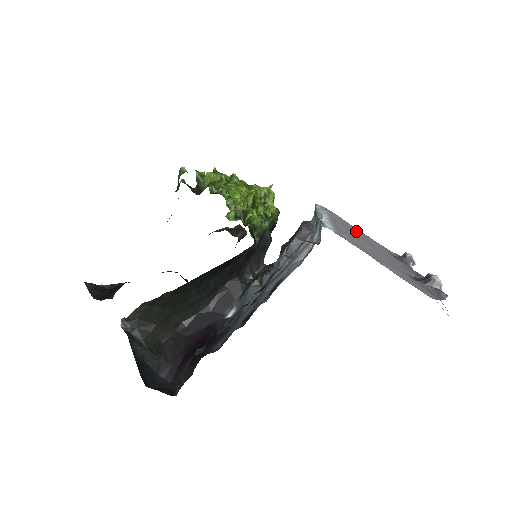
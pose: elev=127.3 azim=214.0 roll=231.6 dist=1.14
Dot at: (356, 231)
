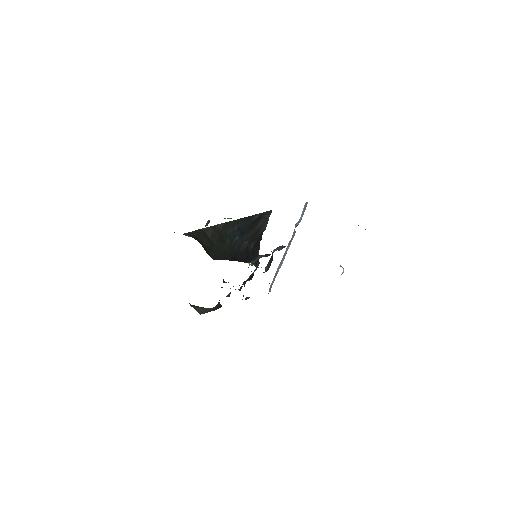
Dot at: occluded
